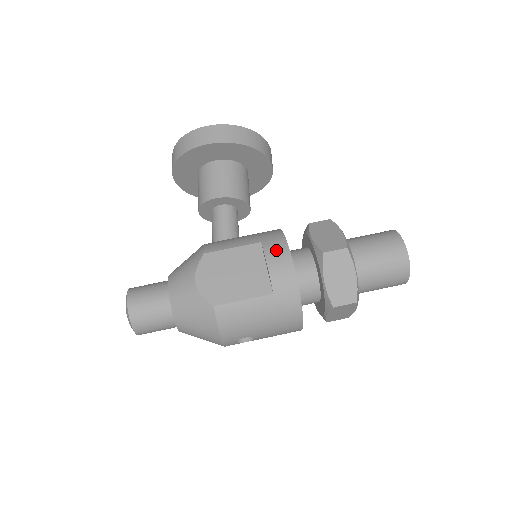
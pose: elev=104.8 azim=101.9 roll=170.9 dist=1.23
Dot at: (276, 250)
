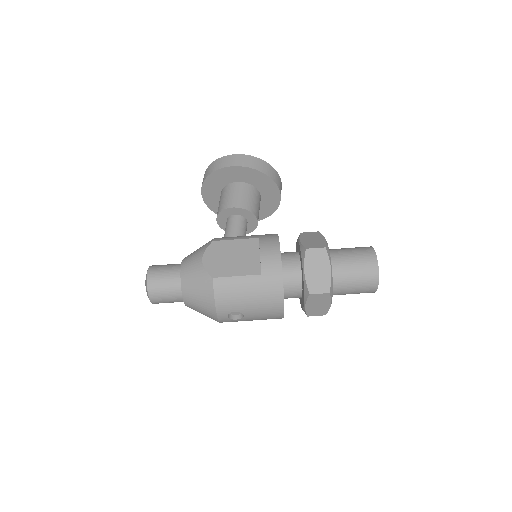
Dot at: (269, 243)
